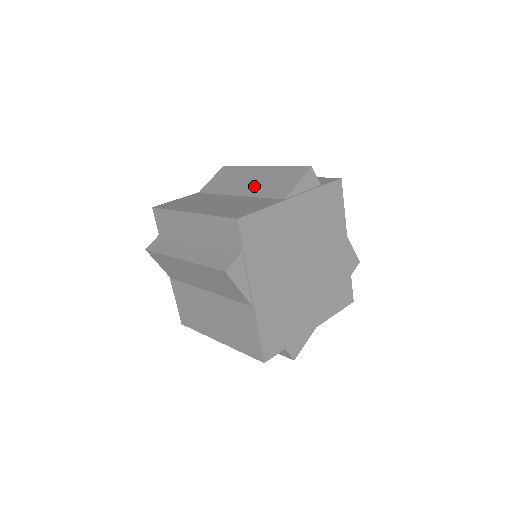
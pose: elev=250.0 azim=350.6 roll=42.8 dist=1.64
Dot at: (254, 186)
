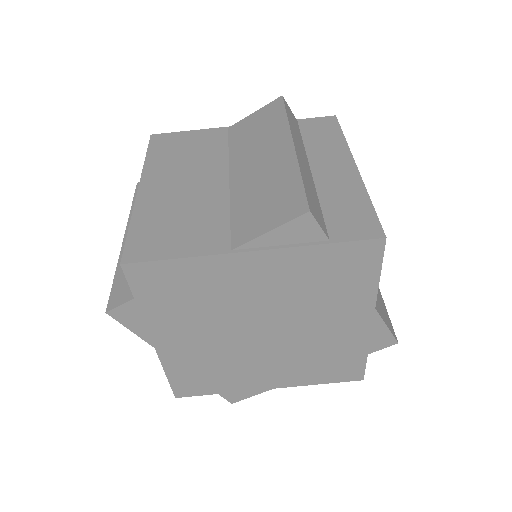
Dot at: (250, 179)
